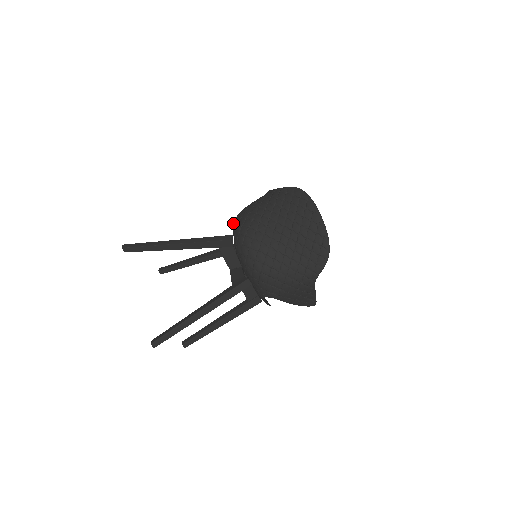
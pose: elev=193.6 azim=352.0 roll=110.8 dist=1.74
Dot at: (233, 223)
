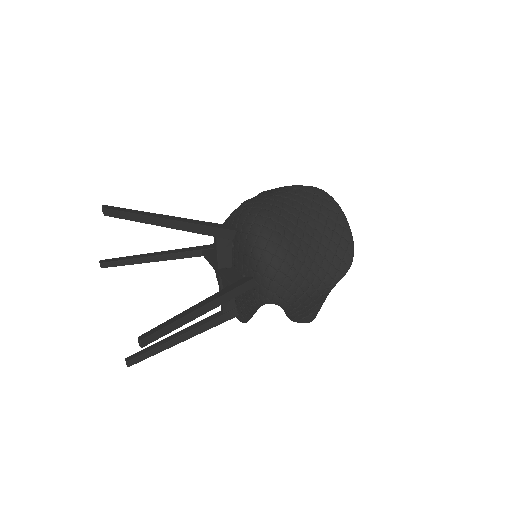
Dot at: (232, 214)
